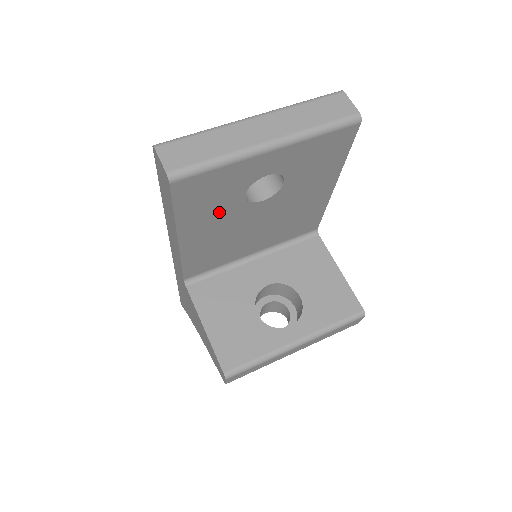
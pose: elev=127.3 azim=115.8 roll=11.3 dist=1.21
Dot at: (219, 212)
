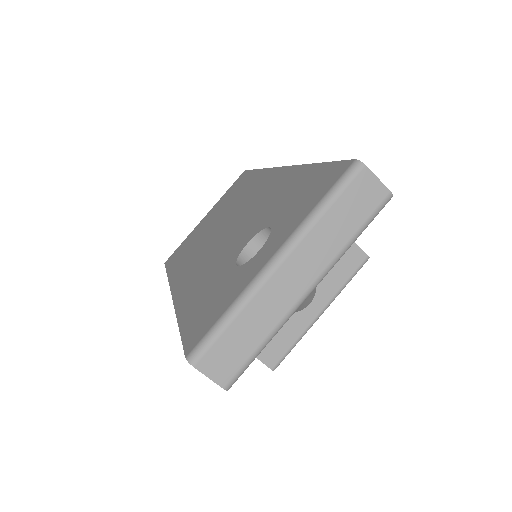
Dot at: occluded
